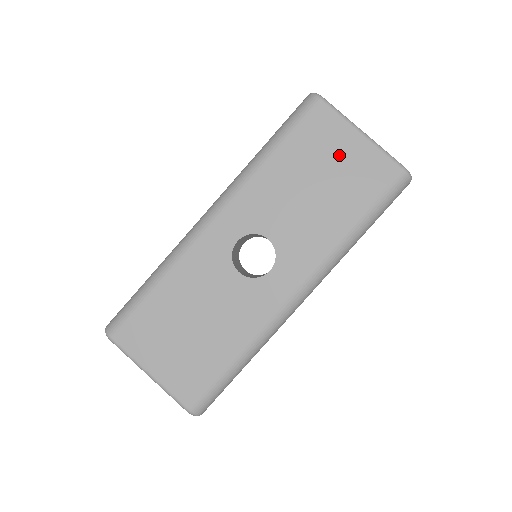
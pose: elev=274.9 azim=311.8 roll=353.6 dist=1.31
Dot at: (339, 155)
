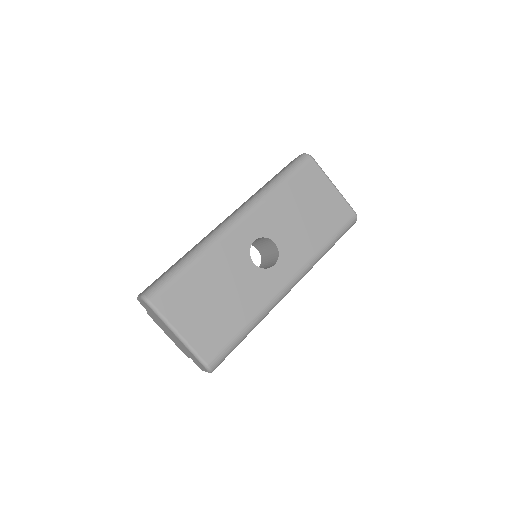
Dot at: (321, 196)
